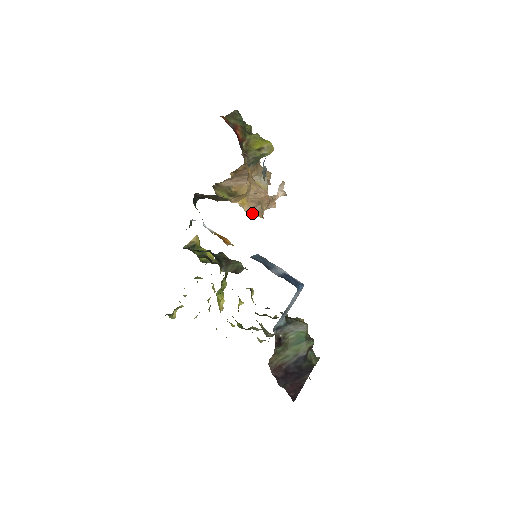
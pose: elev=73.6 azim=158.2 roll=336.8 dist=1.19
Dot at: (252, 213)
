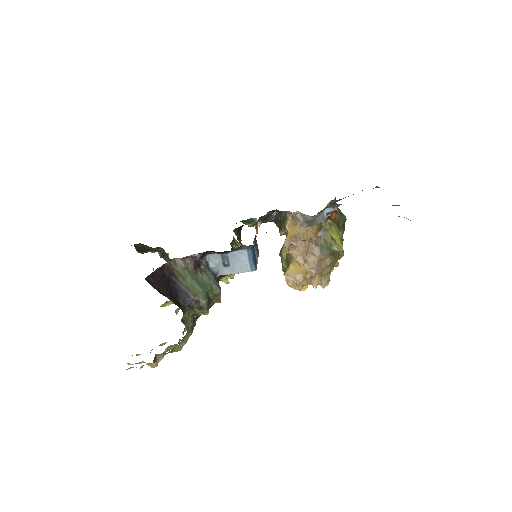
Dot at: (287, 244)
